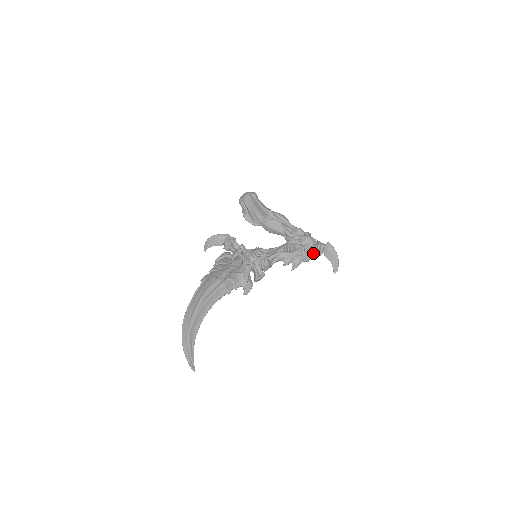
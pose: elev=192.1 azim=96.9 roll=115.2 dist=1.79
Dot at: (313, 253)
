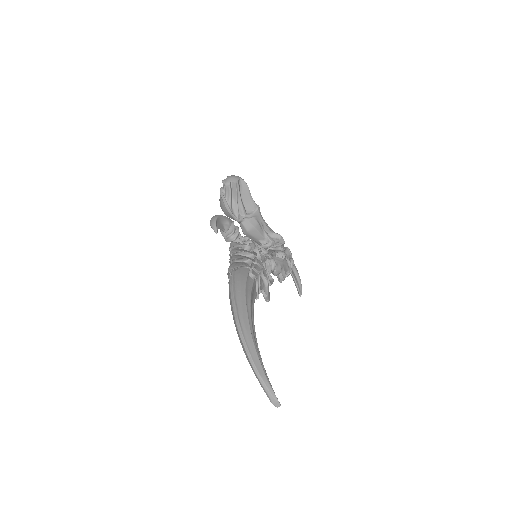
Dot at: occluded
